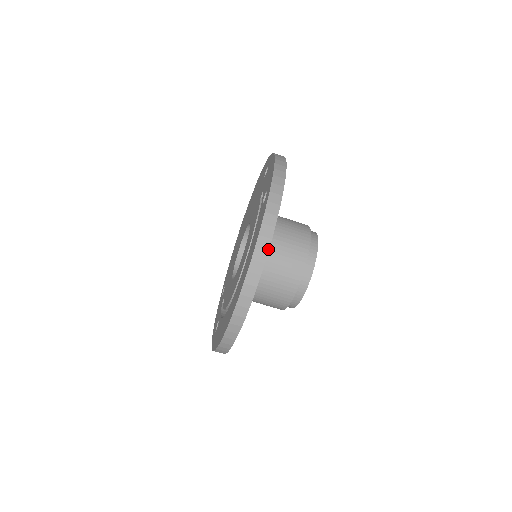
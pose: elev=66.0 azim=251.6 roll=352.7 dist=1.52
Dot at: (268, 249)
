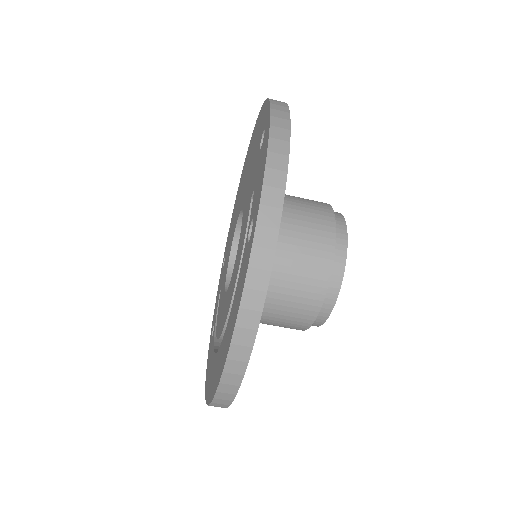
Dot at: (252, 345)
